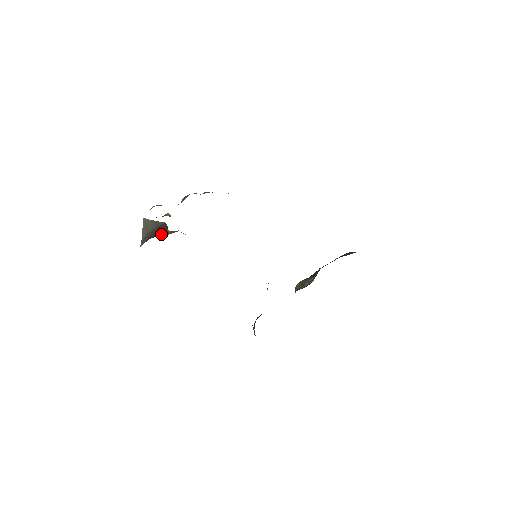
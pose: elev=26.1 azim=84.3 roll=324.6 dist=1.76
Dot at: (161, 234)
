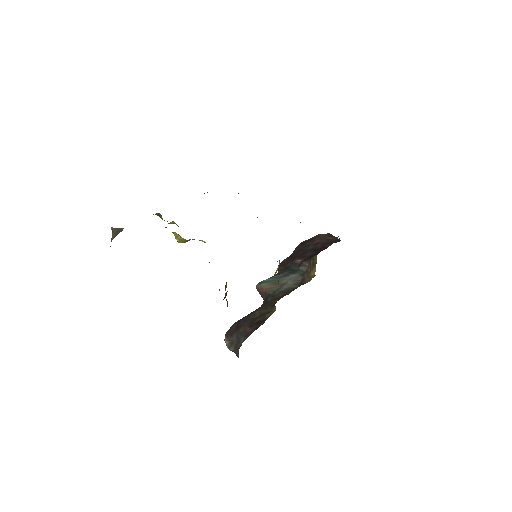
Dot at: occluded
